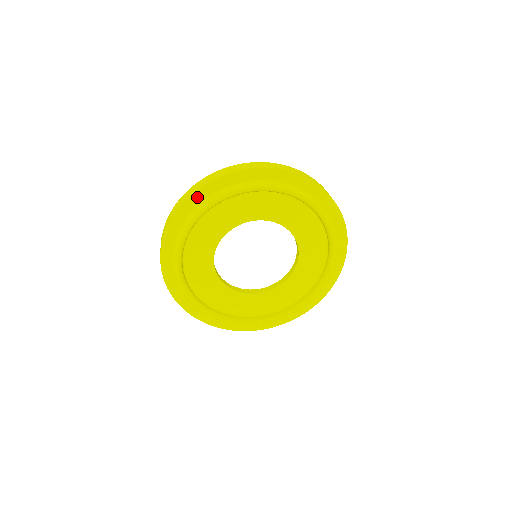
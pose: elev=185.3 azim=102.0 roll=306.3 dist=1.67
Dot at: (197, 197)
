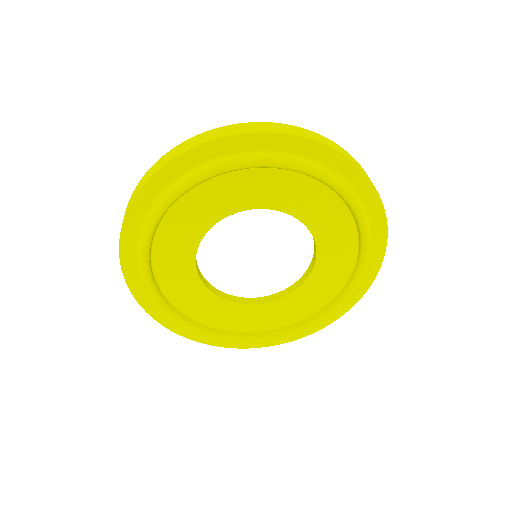
Dot at: (172, 170)
